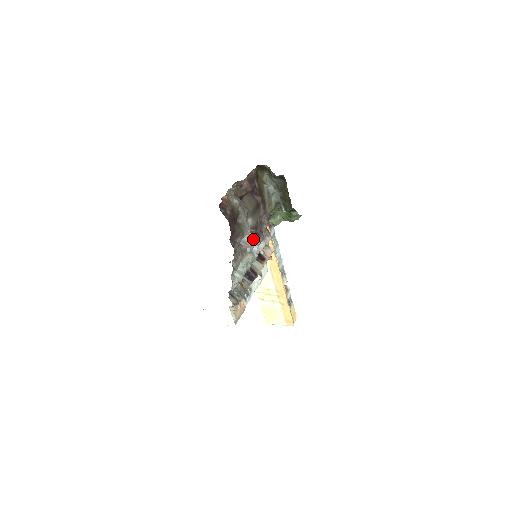
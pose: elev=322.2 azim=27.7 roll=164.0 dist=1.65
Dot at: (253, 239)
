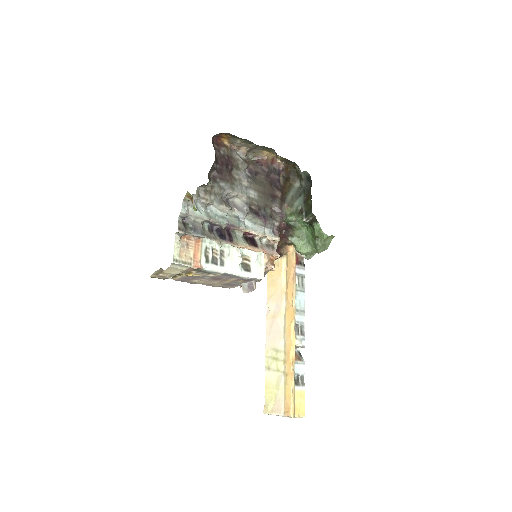
Dot at: (249, 213)
